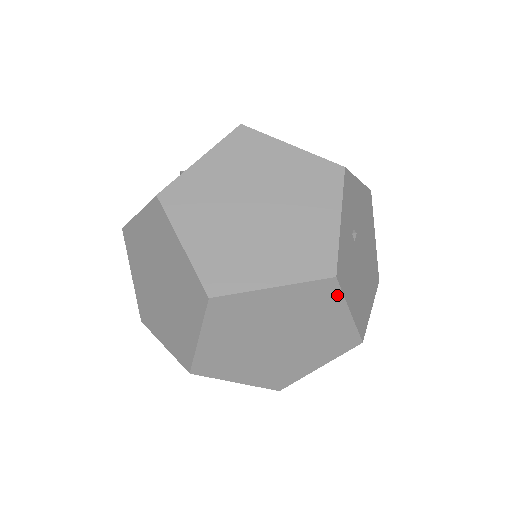
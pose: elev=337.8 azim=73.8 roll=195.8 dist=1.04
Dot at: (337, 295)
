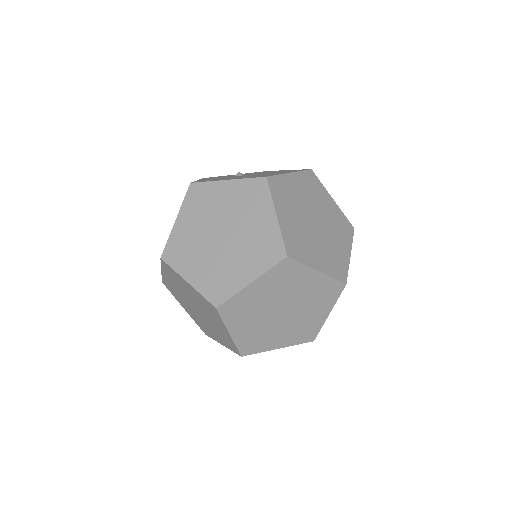
Dot at: (336, 297)
